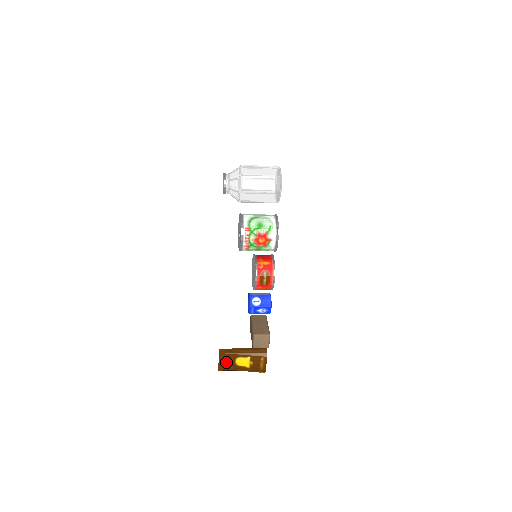
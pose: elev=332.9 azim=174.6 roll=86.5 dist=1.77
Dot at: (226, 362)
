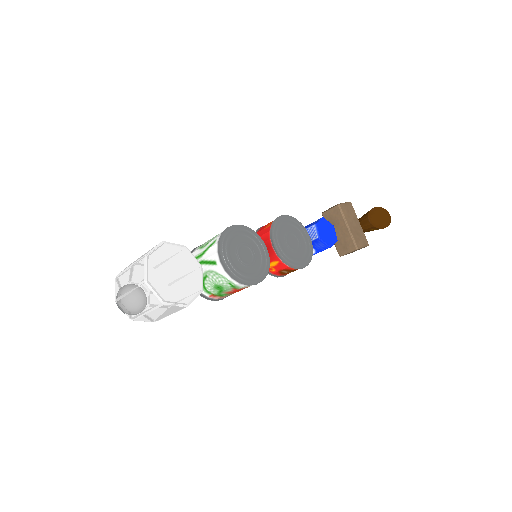
Dot at: occluded
